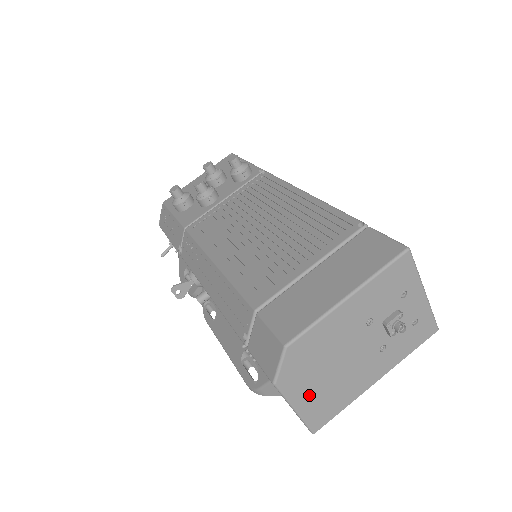
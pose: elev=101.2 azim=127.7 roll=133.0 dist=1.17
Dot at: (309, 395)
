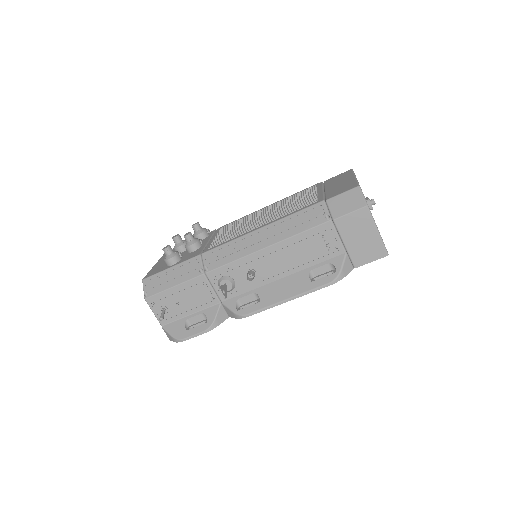
Dot at: occluded
